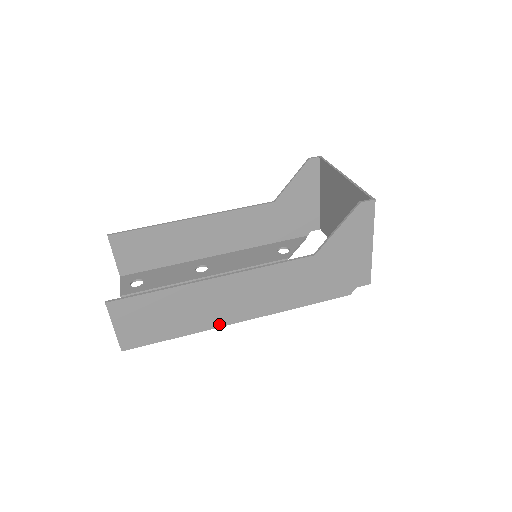
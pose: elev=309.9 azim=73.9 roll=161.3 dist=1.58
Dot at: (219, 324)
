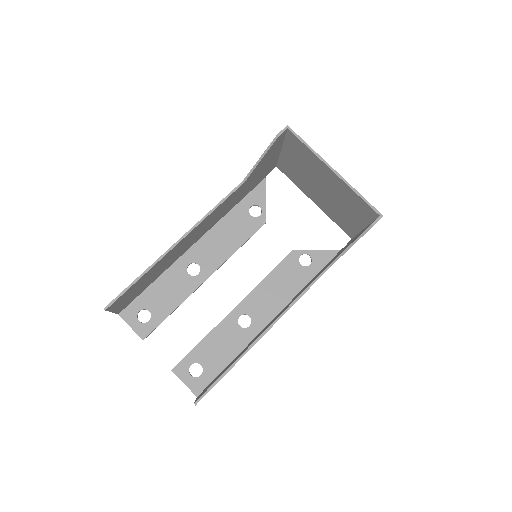
Dot at: occluded
